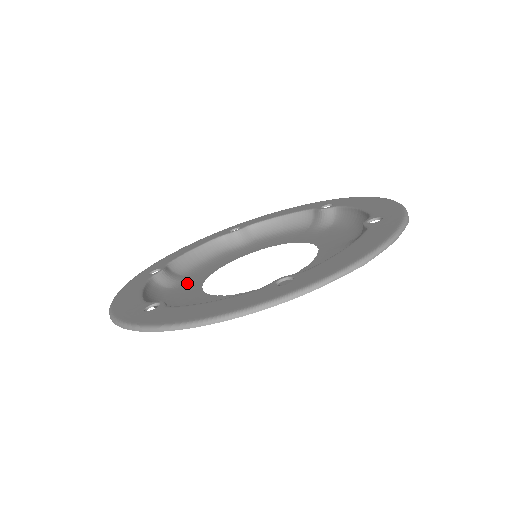
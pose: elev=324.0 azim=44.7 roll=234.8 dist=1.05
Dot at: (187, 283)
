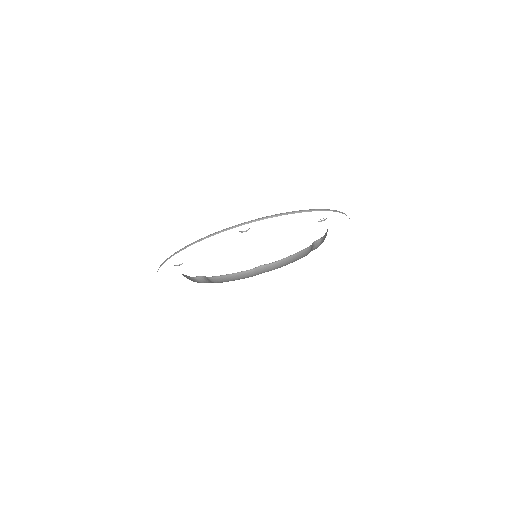
Dot at: occluded
